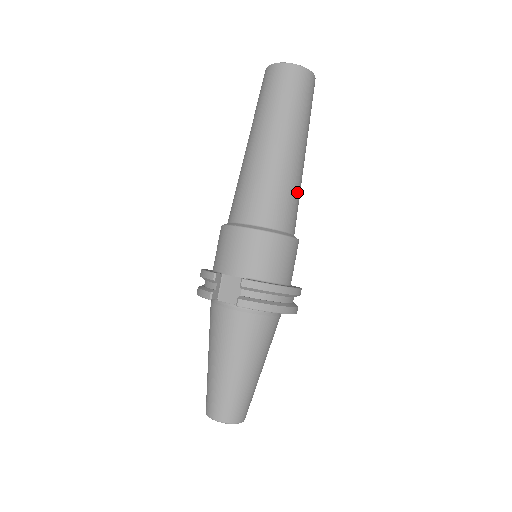
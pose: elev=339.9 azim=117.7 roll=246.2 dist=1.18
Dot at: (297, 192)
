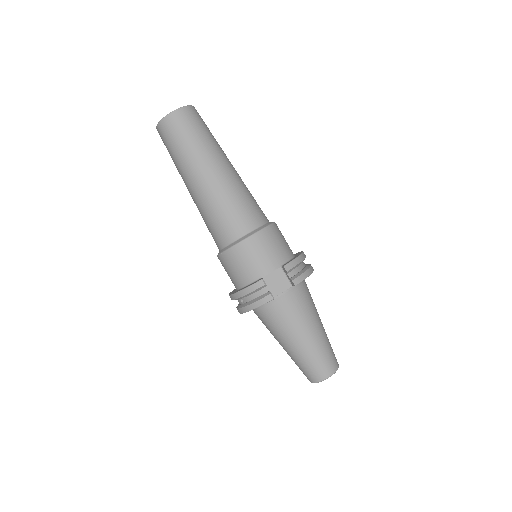
Dot at: occluded
